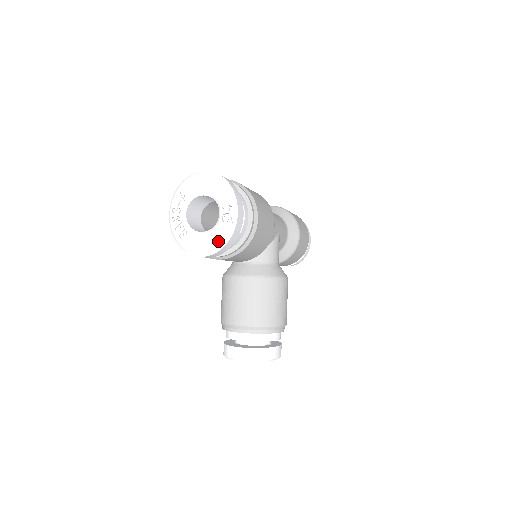
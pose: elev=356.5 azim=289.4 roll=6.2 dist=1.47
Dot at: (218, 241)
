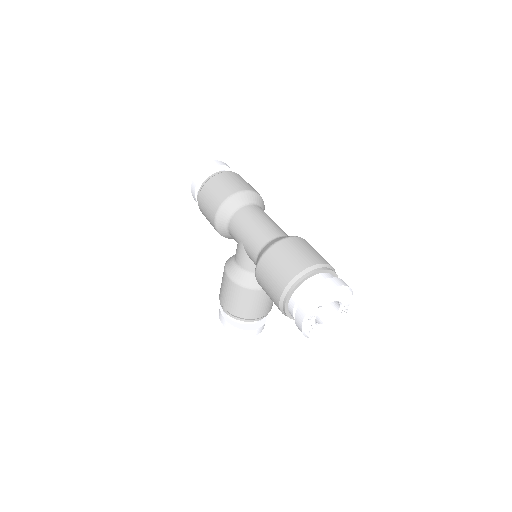
Dot at: (334, 326)
